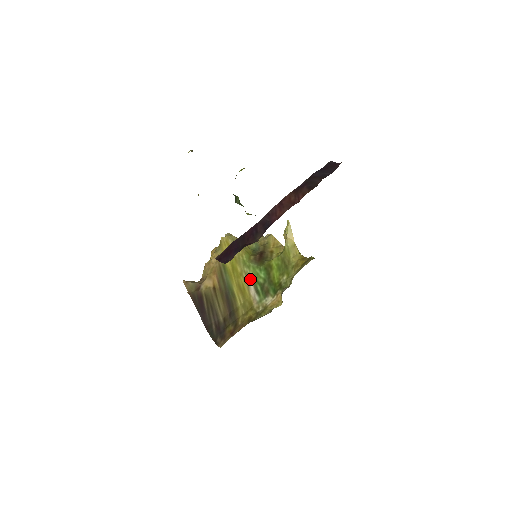
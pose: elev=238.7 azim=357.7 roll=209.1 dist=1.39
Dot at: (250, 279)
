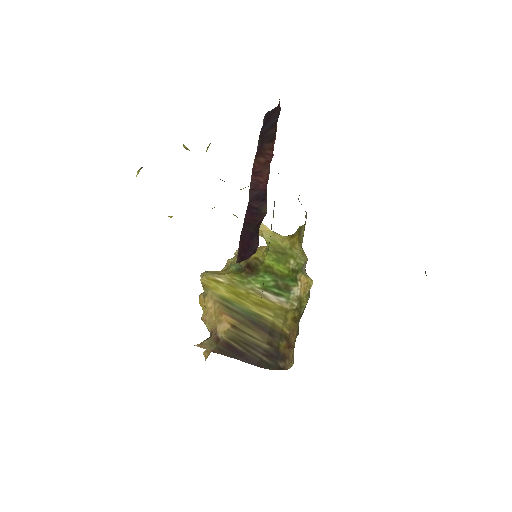
Dot at: (260, 290)
